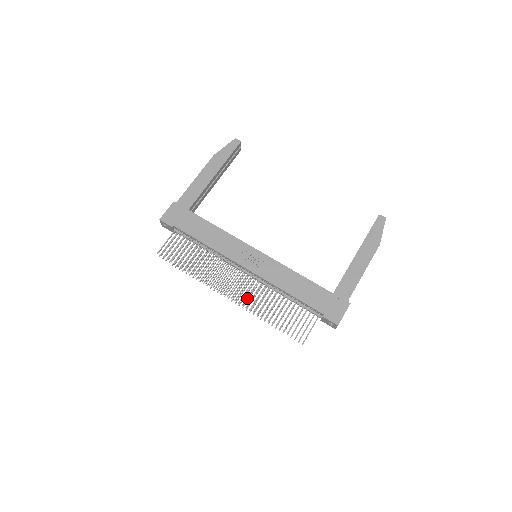
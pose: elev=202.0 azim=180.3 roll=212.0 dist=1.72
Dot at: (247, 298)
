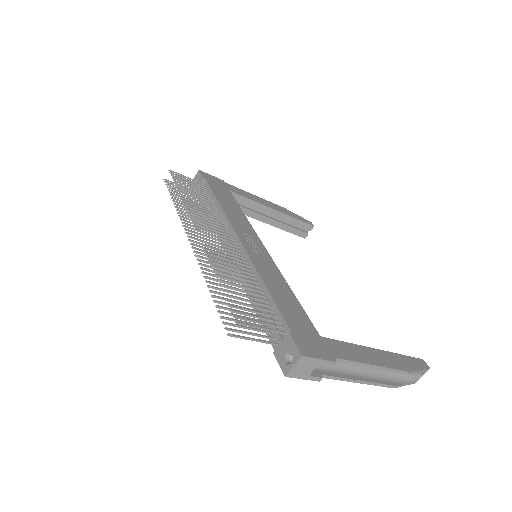
Dot at: (214, 248)
